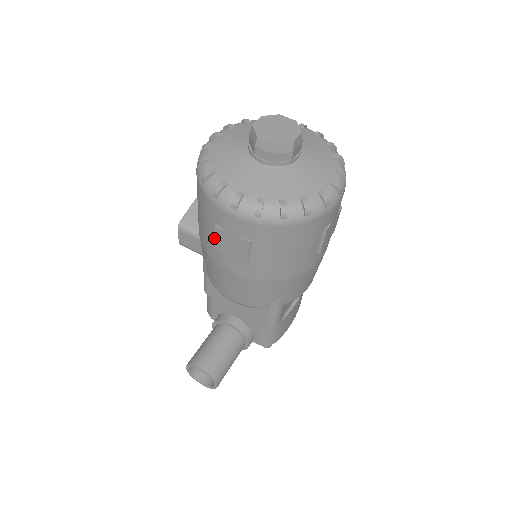
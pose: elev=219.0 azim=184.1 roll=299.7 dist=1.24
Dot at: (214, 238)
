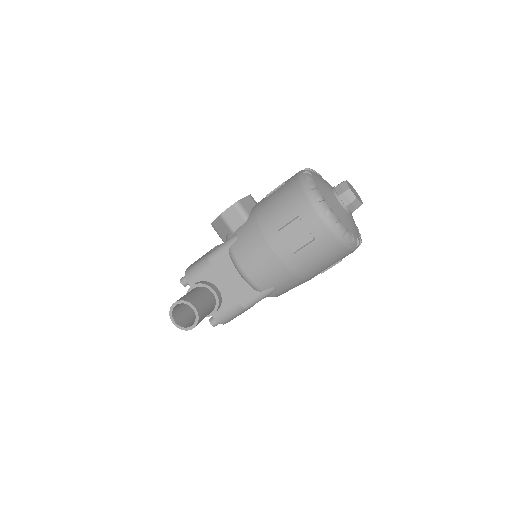
Dot at: (285, 224)
